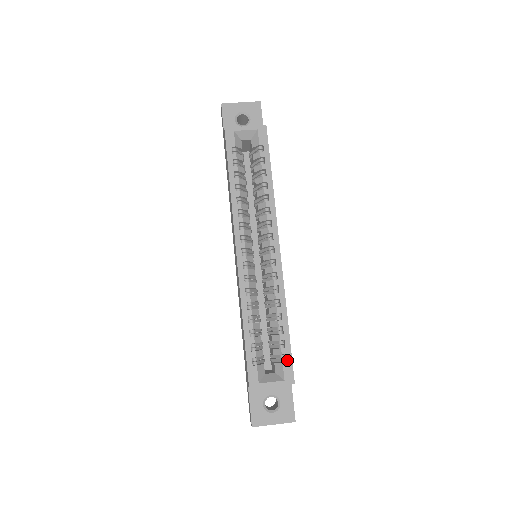
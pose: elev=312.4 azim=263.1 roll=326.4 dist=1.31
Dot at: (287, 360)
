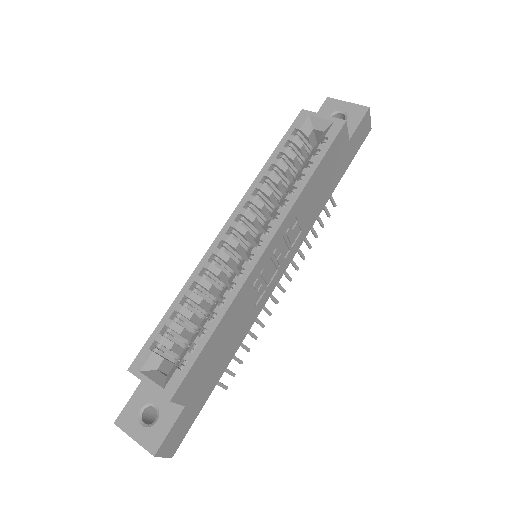
Dot at: (183, 368)
